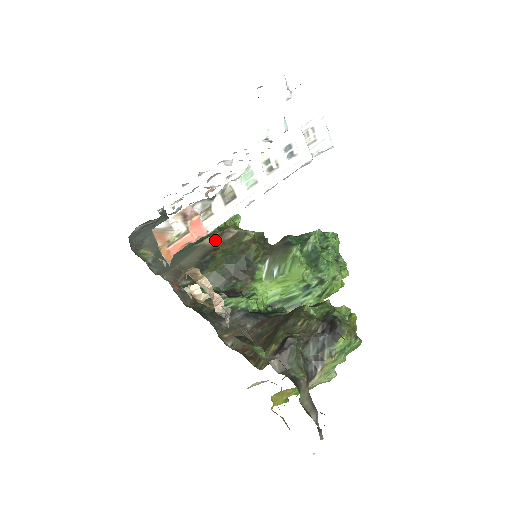
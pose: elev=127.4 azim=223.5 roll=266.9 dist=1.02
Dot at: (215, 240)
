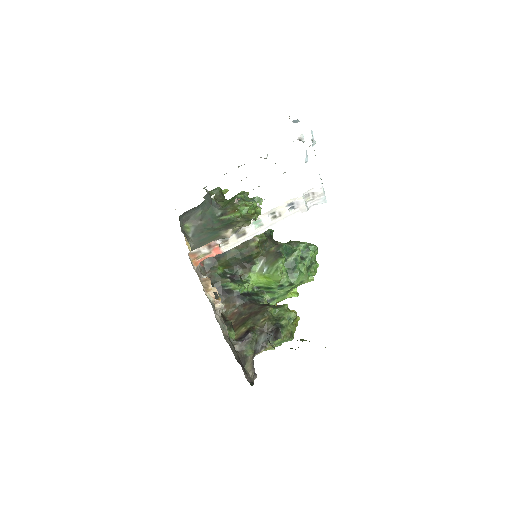
Dot at: occluded
